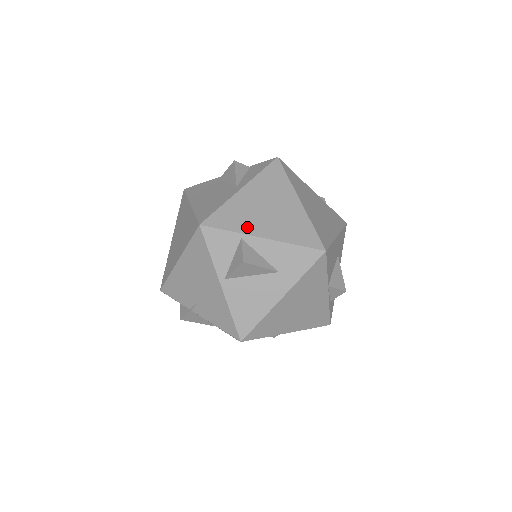
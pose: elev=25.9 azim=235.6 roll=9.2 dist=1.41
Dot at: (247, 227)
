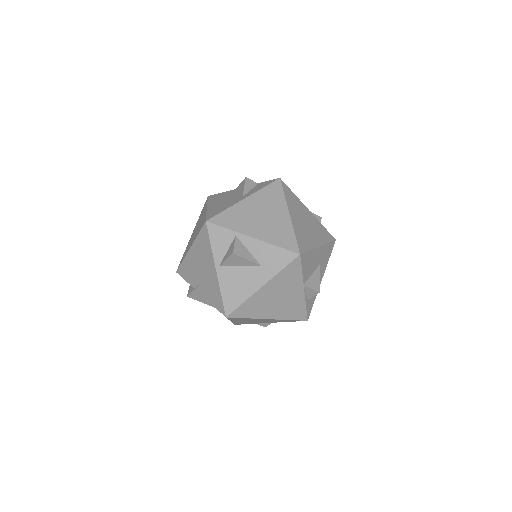
Dot at: (242, 228)
